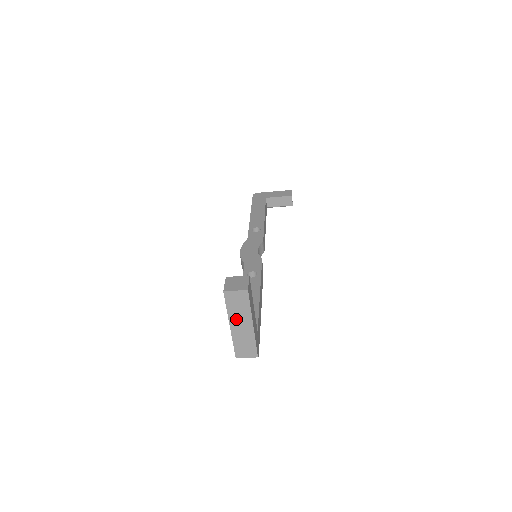
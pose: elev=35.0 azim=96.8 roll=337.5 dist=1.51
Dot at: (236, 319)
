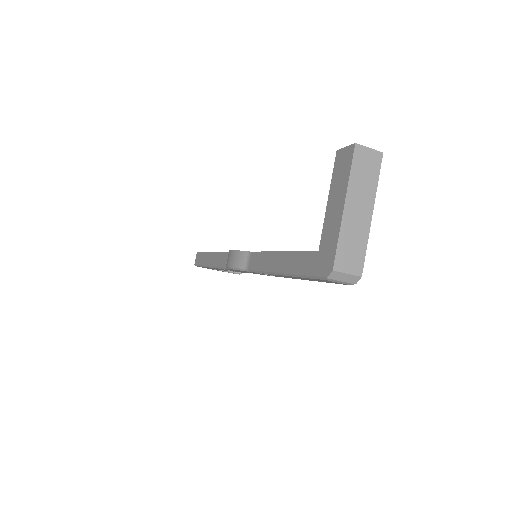
Dot at: (356, 195)
